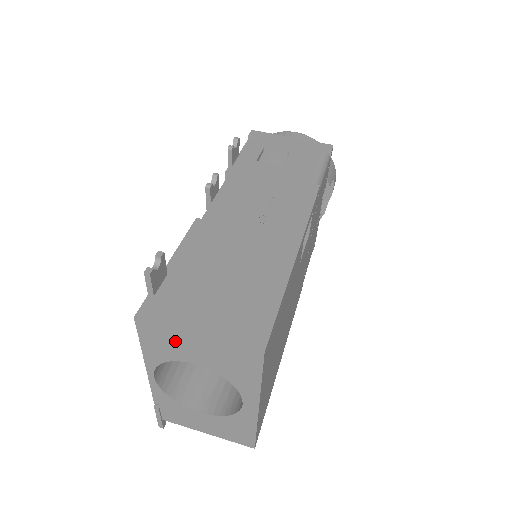
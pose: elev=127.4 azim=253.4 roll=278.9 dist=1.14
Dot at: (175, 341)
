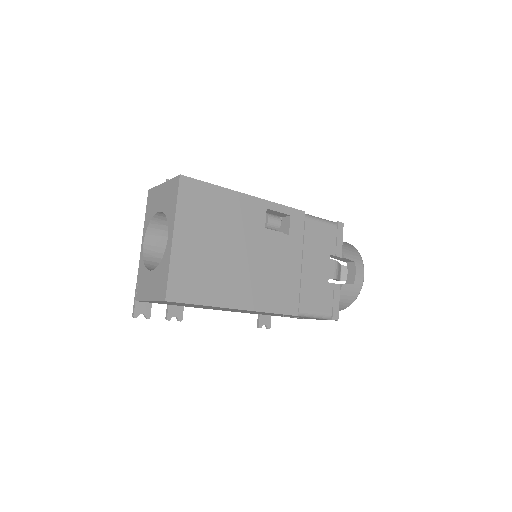
Dot at: (156, 197)
